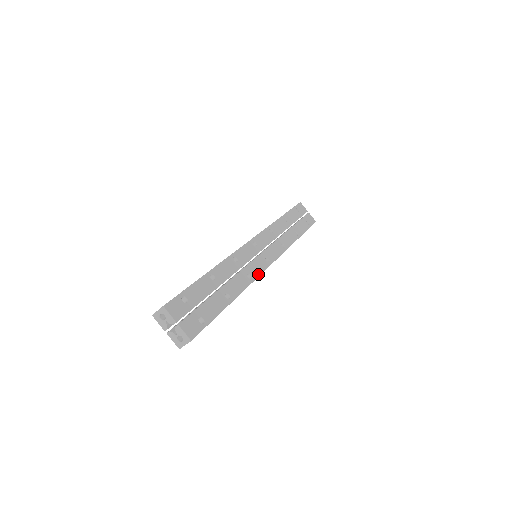
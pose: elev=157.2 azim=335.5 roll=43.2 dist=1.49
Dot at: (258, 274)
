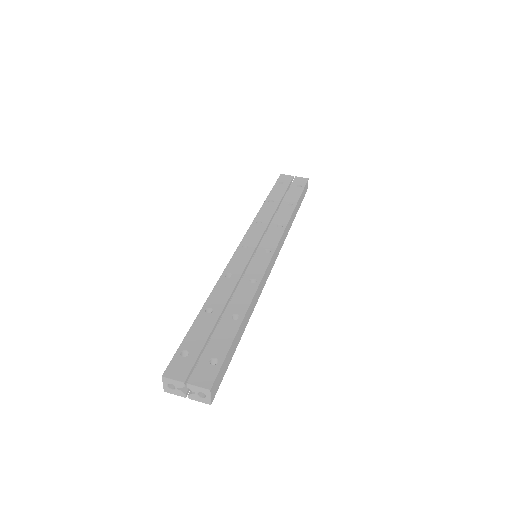
Dot at: (262, 272)
